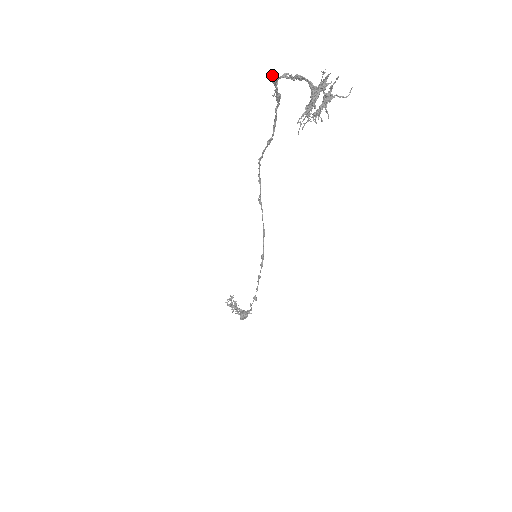
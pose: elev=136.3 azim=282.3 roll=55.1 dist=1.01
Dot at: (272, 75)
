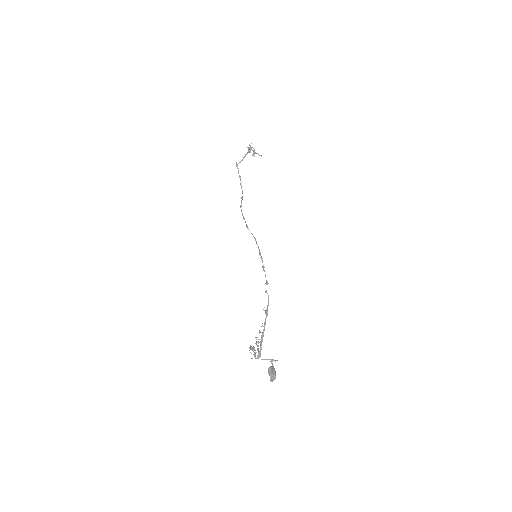
Dot at: occluded
